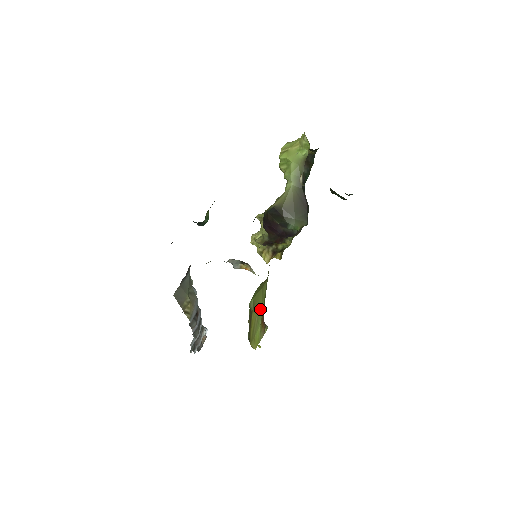
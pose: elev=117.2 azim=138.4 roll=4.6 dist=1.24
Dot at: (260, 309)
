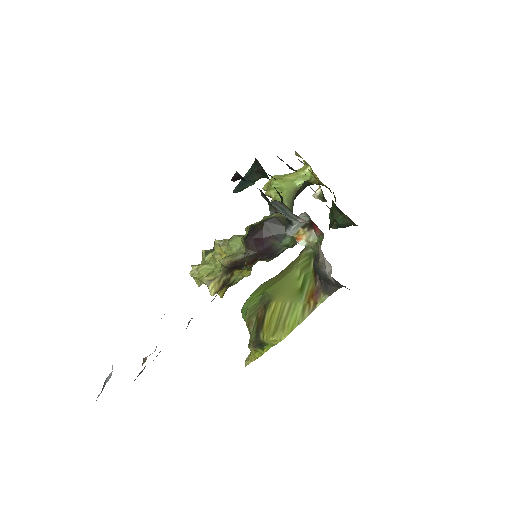
Dot at: (293, 292)
